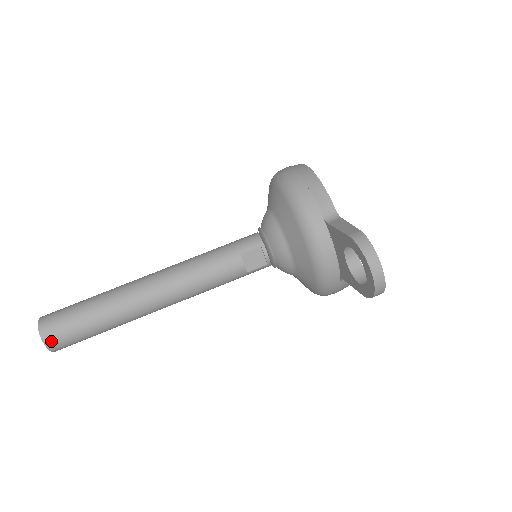
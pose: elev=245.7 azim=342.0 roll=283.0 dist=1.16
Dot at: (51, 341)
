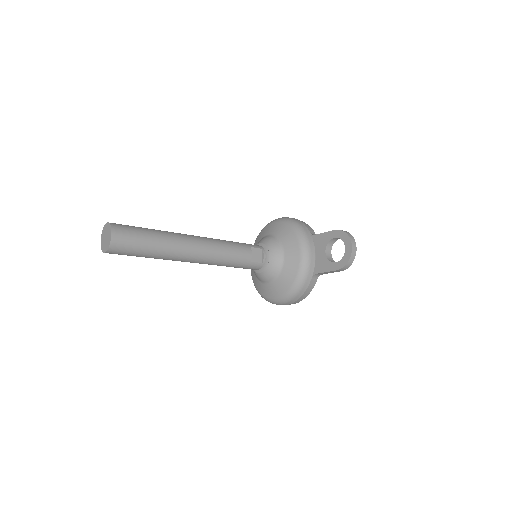
Dot at: (117, 235)
